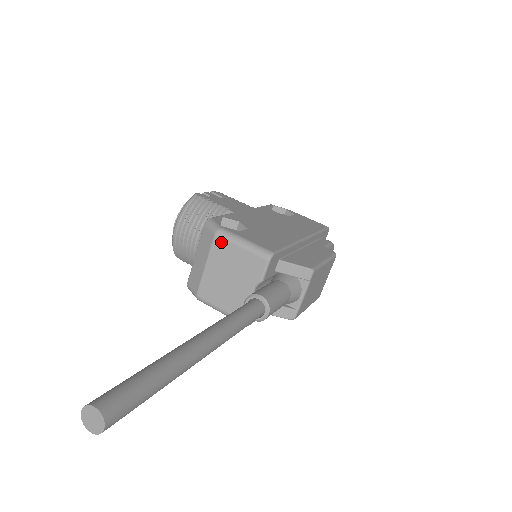
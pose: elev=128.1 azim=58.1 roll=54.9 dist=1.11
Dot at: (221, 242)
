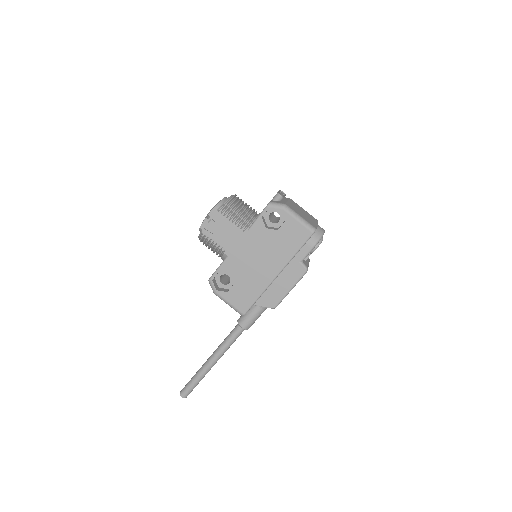
Dot at: occluded
